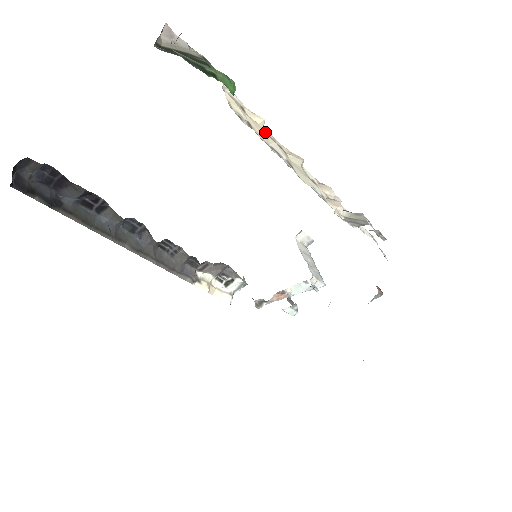
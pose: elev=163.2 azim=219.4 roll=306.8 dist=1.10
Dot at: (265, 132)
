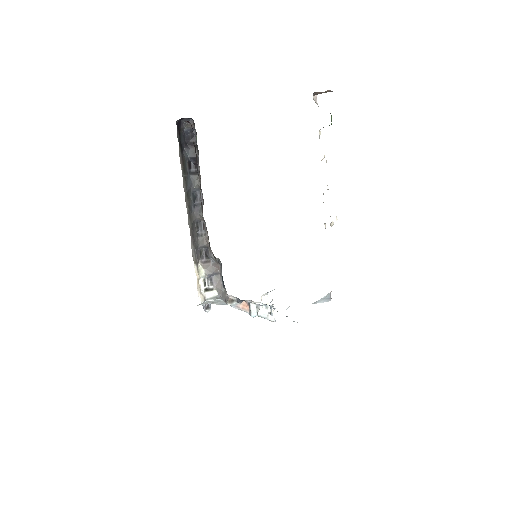
Dot at: occluded
